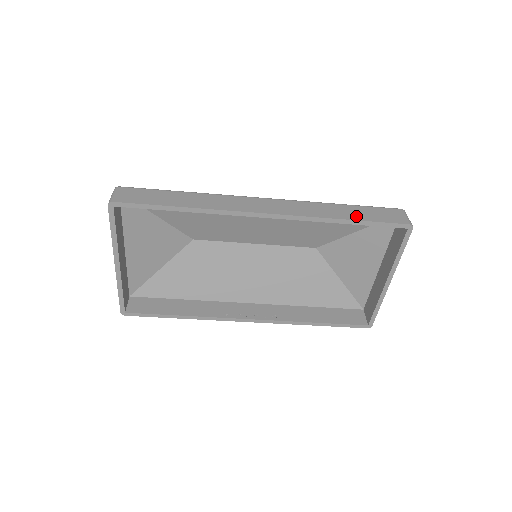
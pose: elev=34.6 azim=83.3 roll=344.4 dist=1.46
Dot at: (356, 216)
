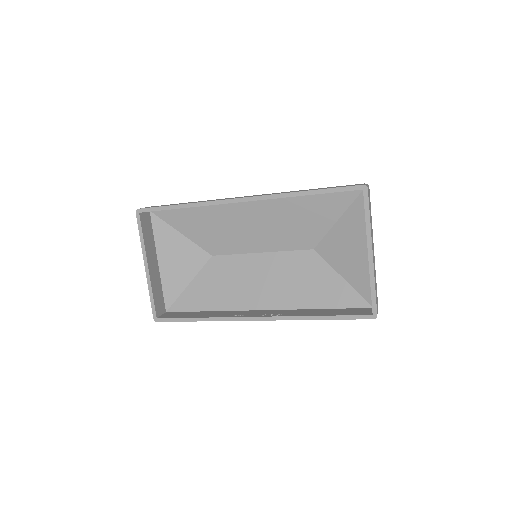
Dot at: (316, 189)
